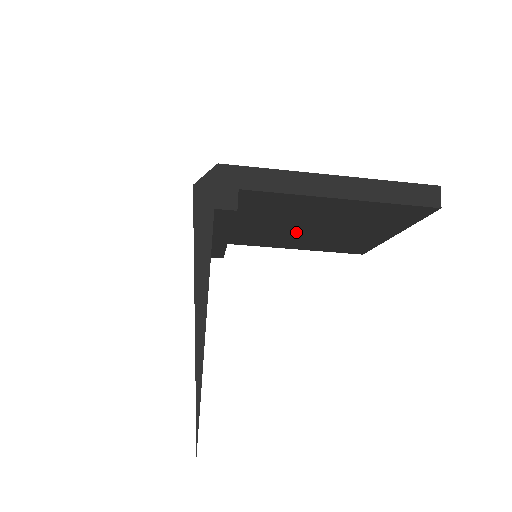
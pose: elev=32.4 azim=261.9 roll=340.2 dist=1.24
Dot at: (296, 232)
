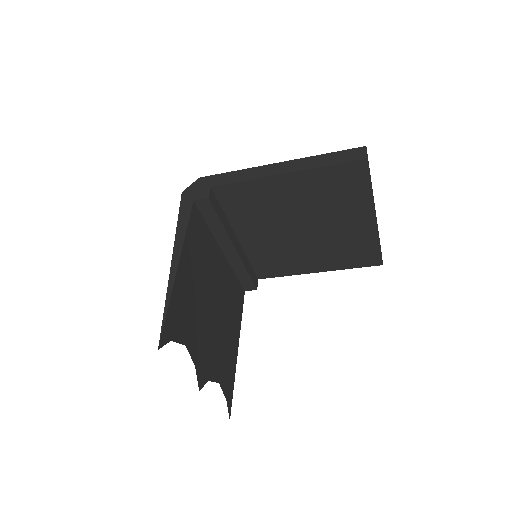
Dot at: (295, 240)
